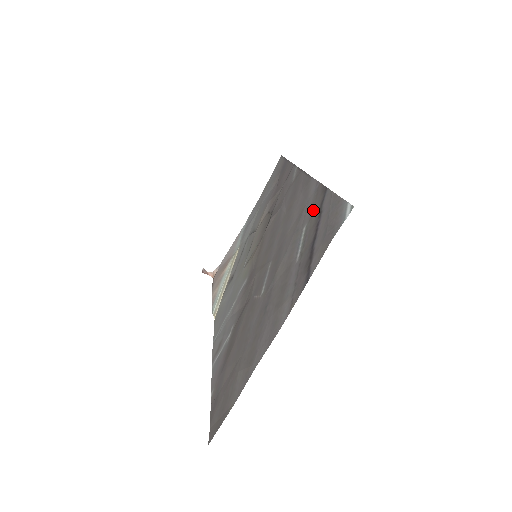
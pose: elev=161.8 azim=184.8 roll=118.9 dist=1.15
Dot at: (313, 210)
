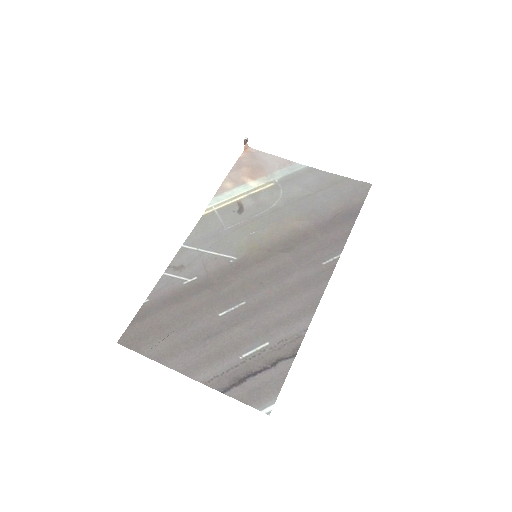
Dot at: (280, 347)
